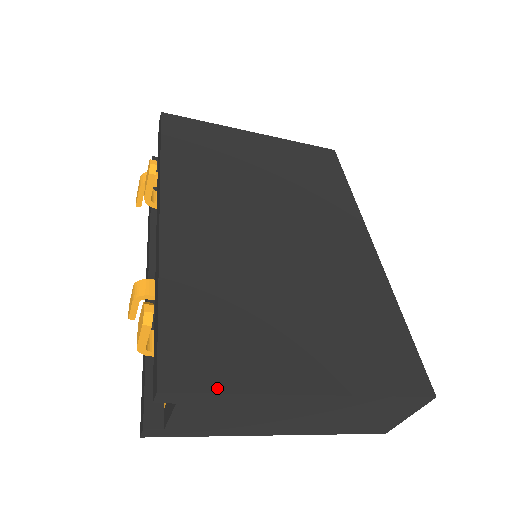
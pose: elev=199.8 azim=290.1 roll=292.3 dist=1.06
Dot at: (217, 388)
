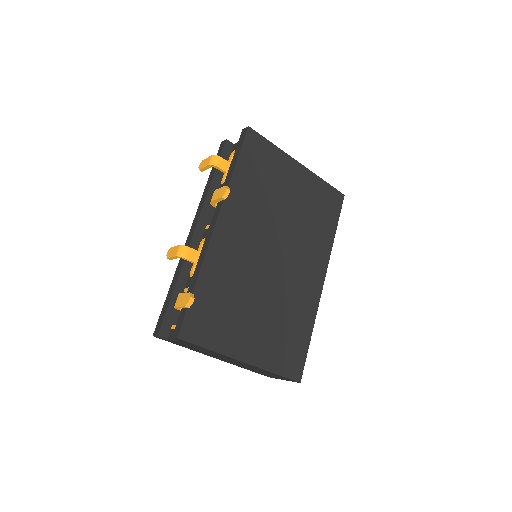
Dot at: (204, 345)
